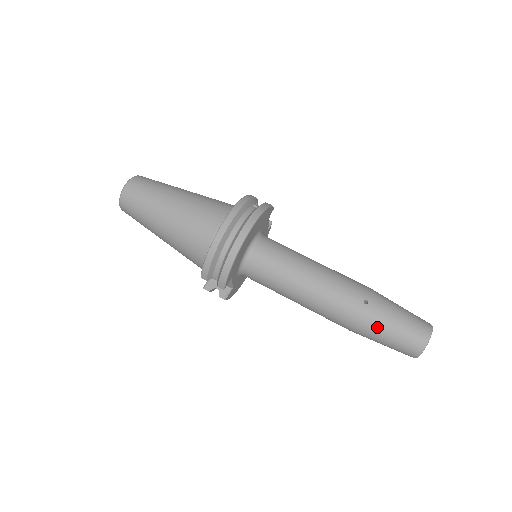
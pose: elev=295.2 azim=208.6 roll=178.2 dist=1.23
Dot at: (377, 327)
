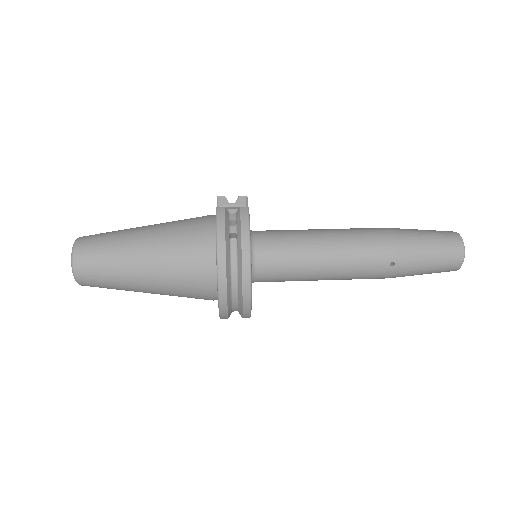
Dot at: (409, 275)
